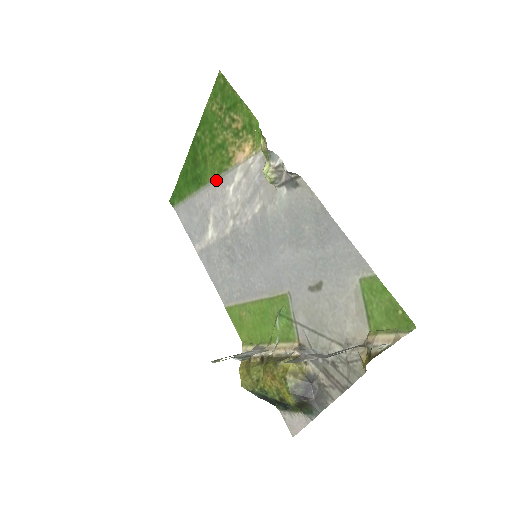
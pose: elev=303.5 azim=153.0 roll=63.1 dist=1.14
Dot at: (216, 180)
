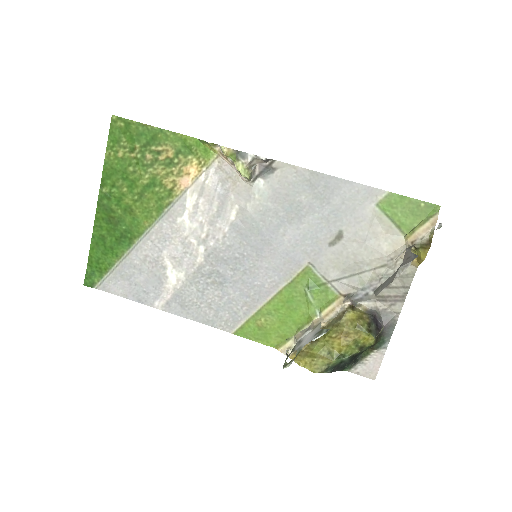
Dot at: (158, 221)
